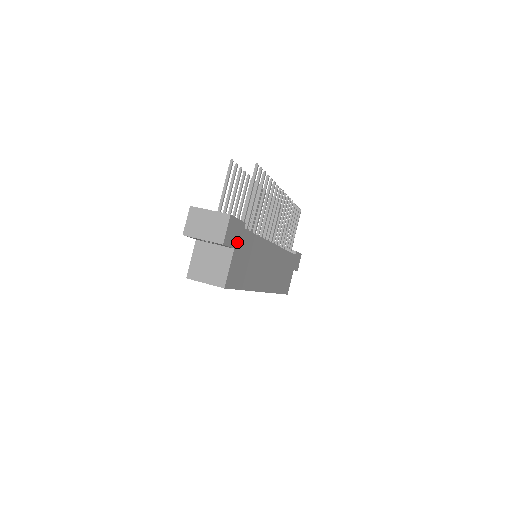
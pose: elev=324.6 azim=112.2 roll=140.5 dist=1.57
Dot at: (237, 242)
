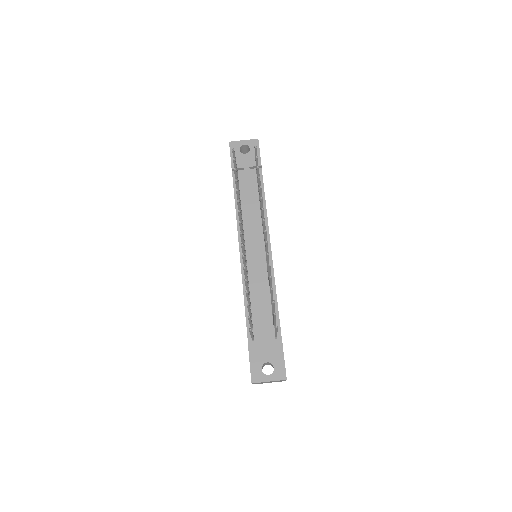
Dot at: occluded
